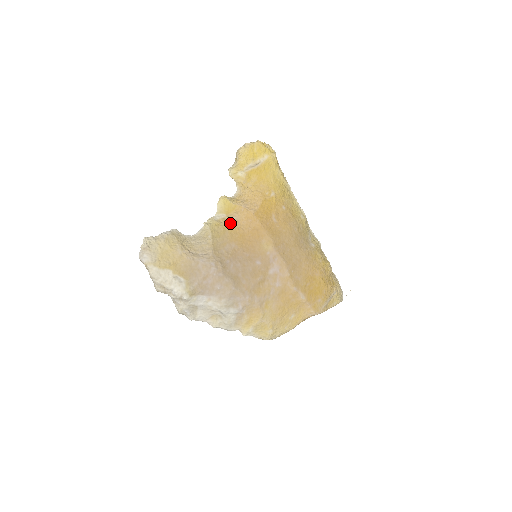
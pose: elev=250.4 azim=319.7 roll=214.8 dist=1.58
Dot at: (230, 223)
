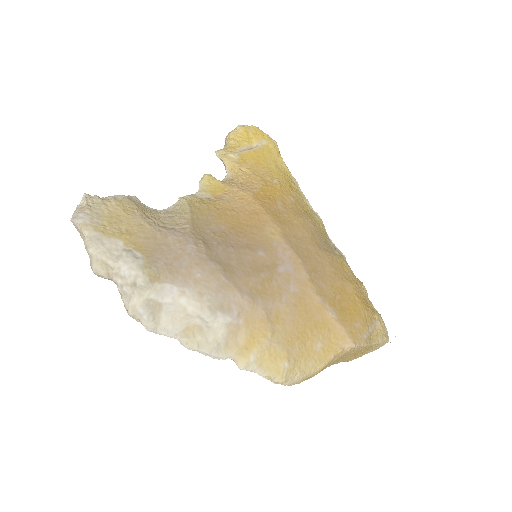
Dot at: (217, 203)
